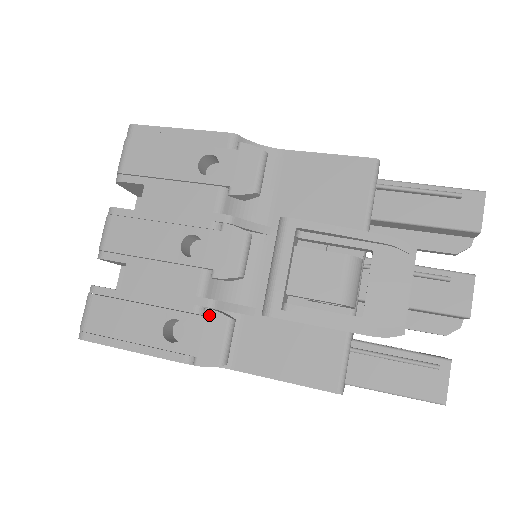
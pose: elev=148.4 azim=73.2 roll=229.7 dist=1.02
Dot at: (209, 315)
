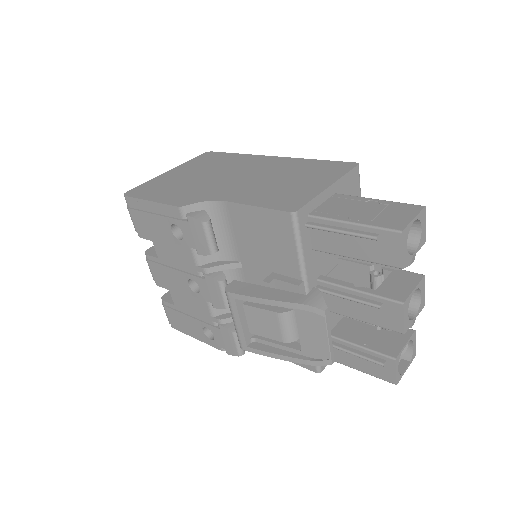
Dot at: (221, 329)
